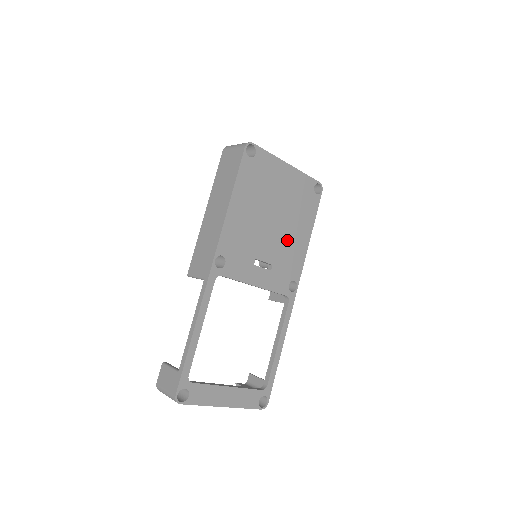
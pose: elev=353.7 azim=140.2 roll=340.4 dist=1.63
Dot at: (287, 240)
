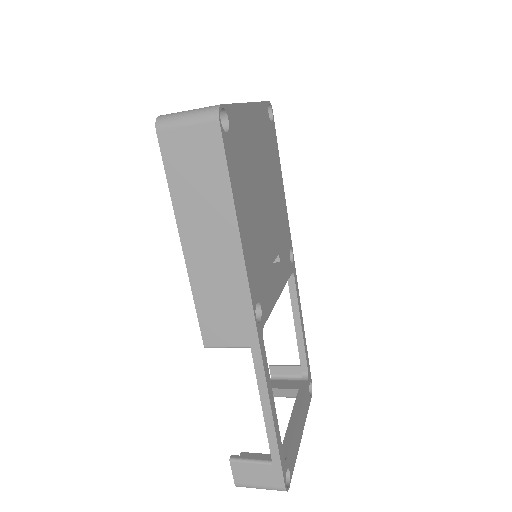
Dot at: (276, 210)
